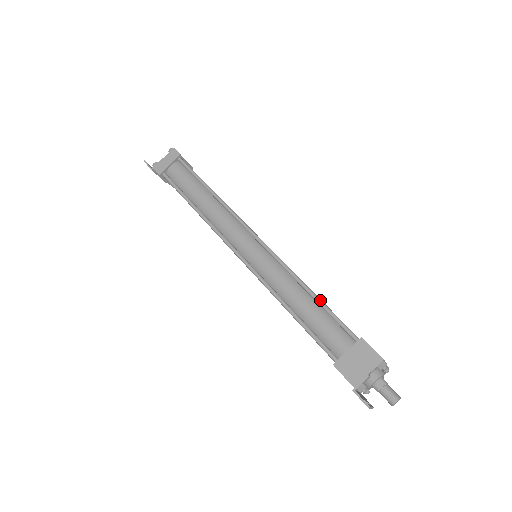
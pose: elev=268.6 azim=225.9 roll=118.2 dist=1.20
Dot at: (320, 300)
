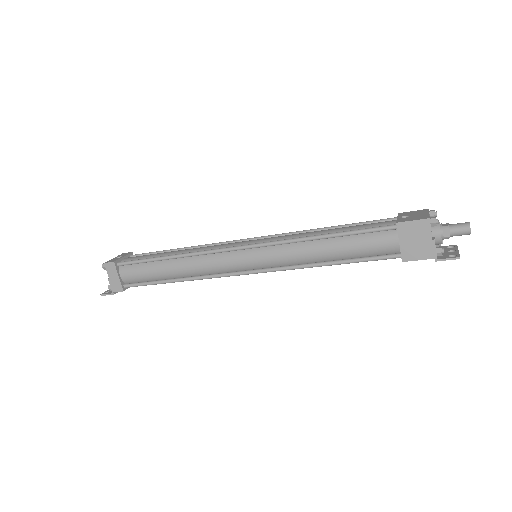
Dot at: (337, 234)
